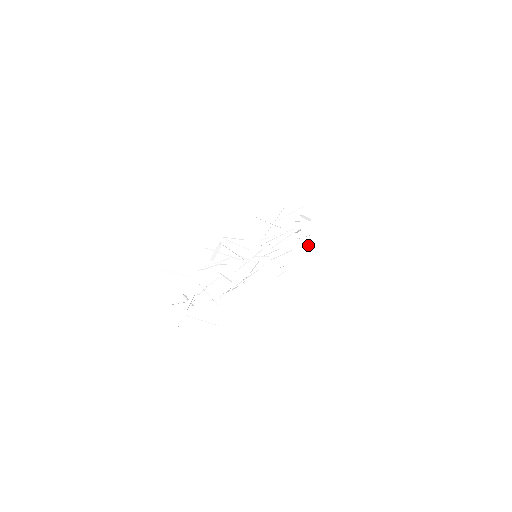
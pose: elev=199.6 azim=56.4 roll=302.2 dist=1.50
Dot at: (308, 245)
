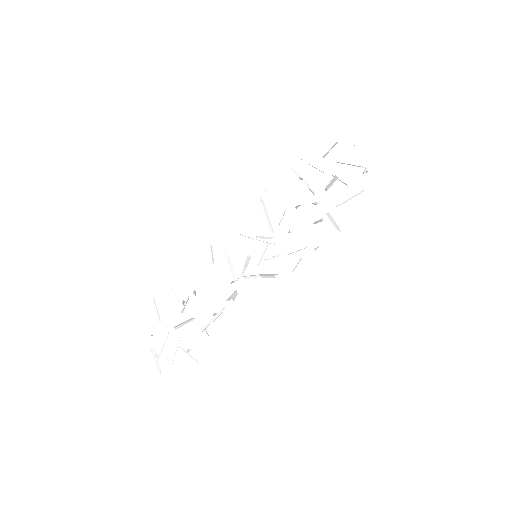
Dot at: (364, 190)
